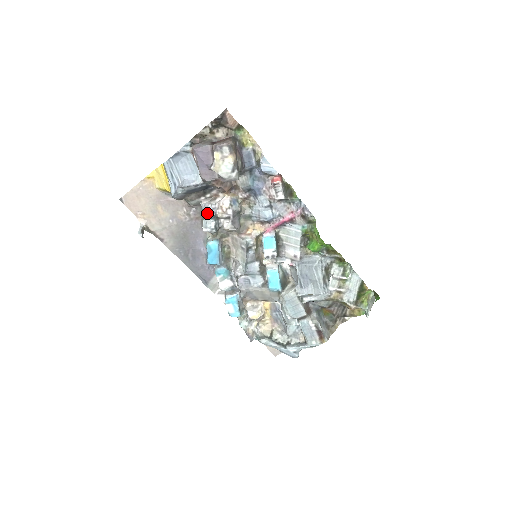
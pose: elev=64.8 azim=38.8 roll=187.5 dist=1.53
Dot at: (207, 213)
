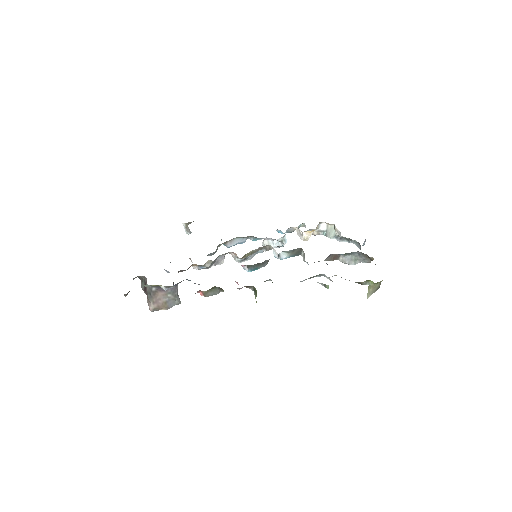
Dot at: occluded
